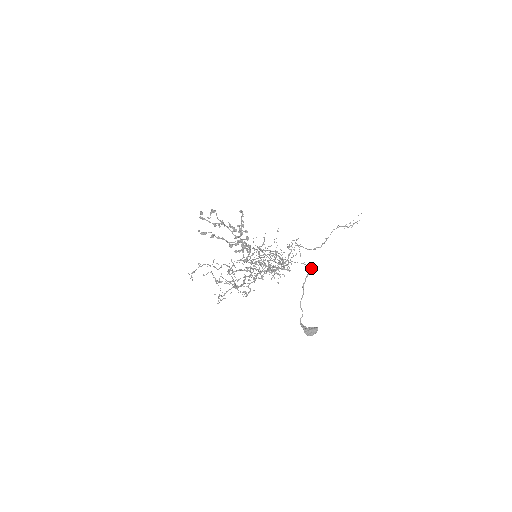
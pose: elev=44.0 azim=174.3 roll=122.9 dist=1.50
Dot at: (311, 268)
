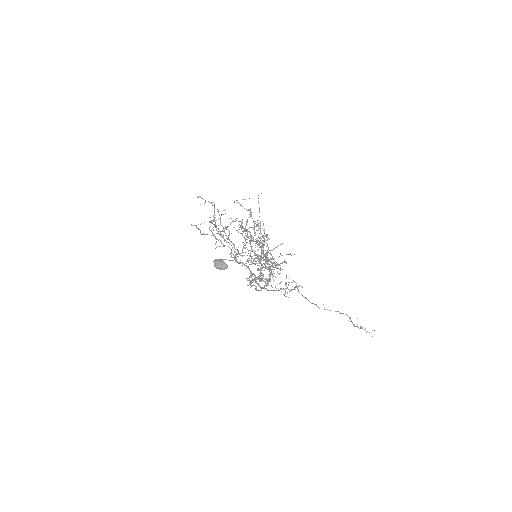
Dot at: (280, 267)
